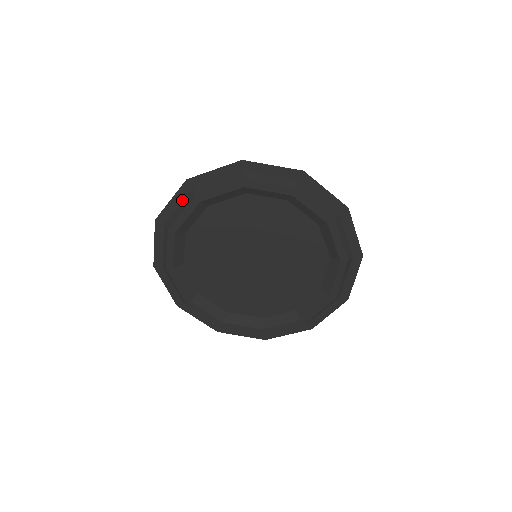
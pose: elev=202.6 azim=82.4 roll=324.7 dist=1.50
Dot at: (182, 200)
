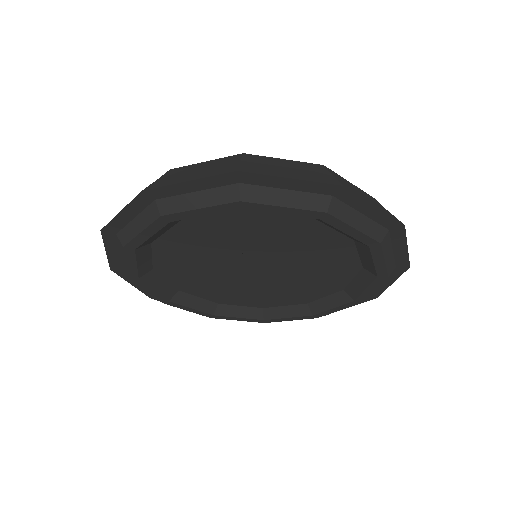
Dot at: (139, 212)
